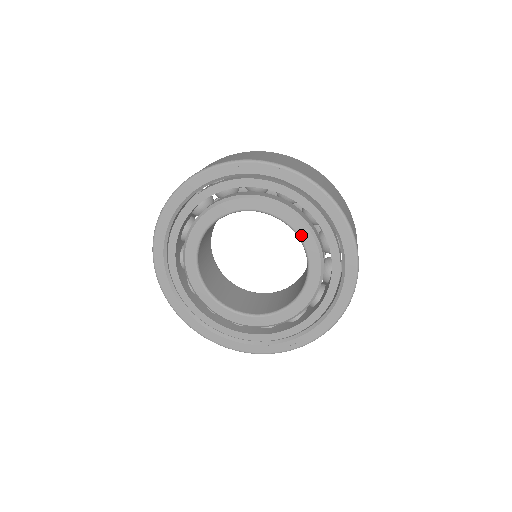
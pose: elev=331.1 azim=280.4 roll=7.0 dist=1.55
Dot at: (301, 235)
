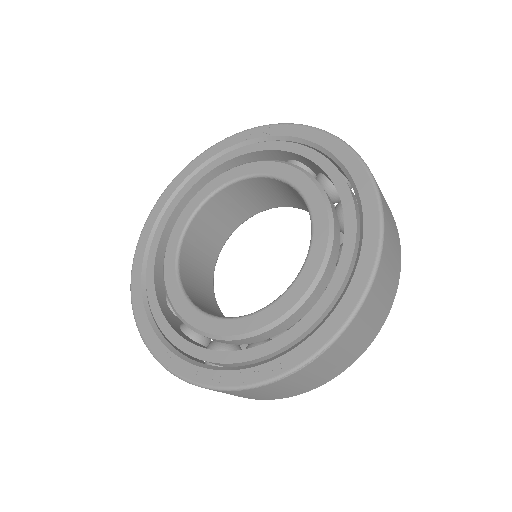
Dot at: (303, 190)
